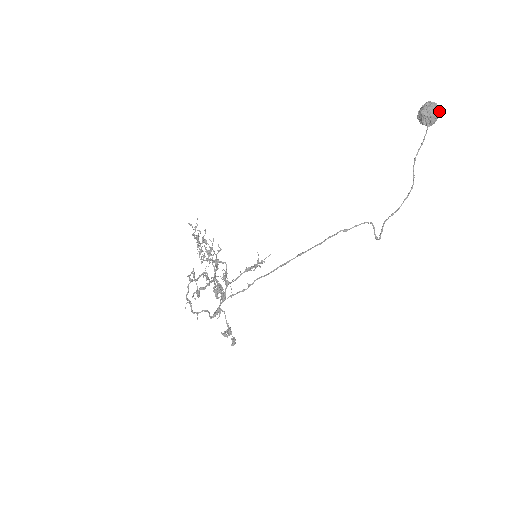
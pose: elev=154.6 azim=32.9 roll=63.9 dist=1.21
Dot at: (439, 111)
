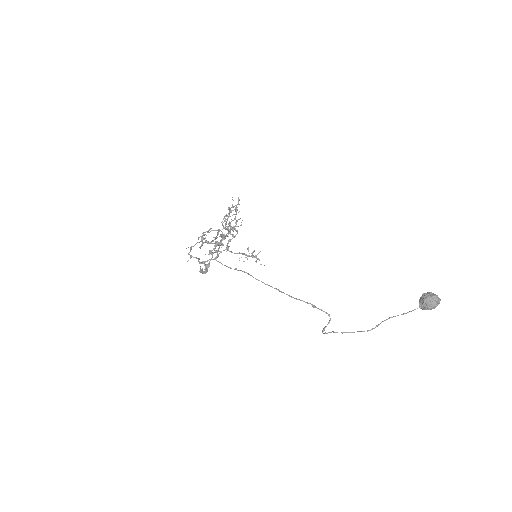
Dot at: occluded
